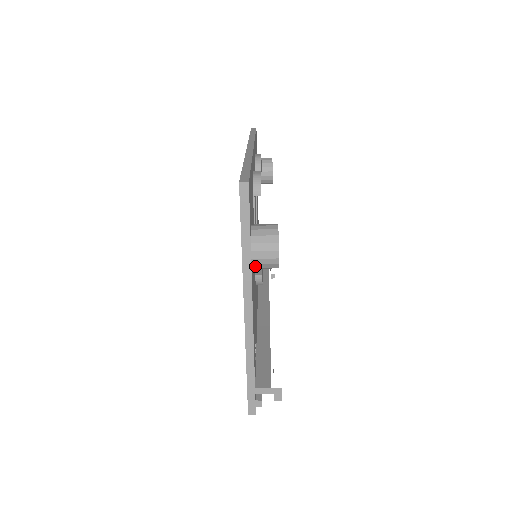
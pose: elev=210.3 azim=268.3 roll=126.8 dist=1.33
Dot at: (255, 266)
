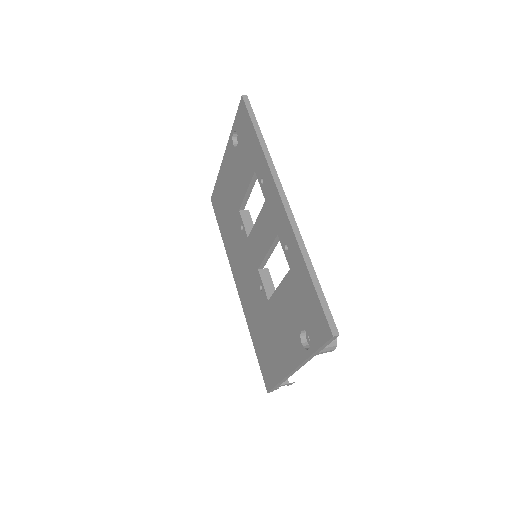
Dot at: occluded
